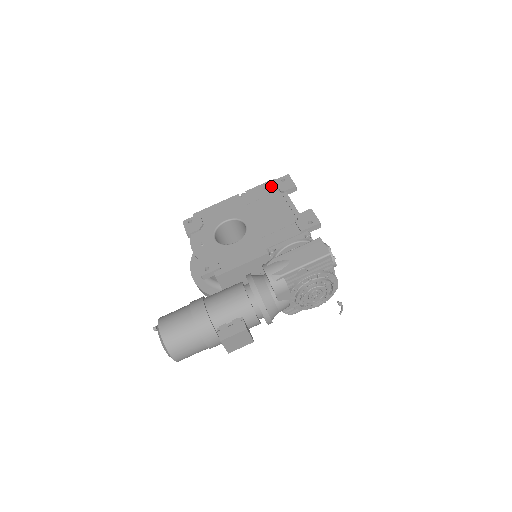
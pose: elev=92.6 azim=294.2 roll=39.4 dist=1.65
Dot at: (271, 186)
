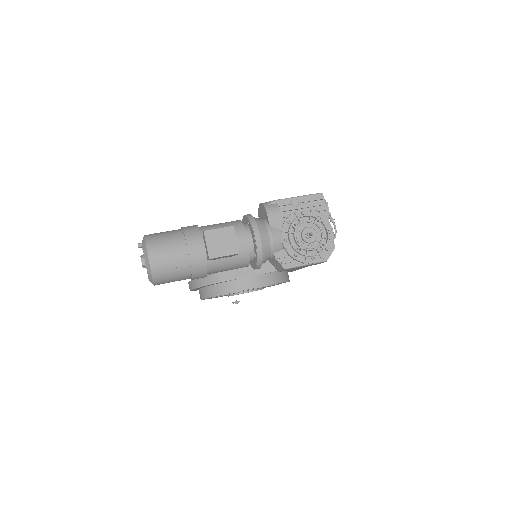
Dot at: occluded
